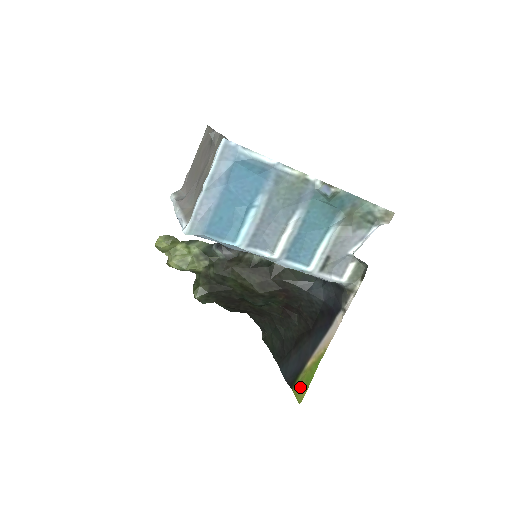
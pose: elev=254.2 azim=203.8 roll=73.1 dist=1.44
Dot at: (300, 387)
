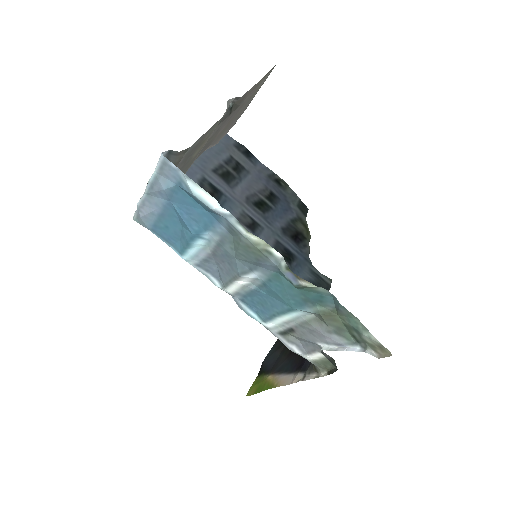
Dot at: (256, 384)
